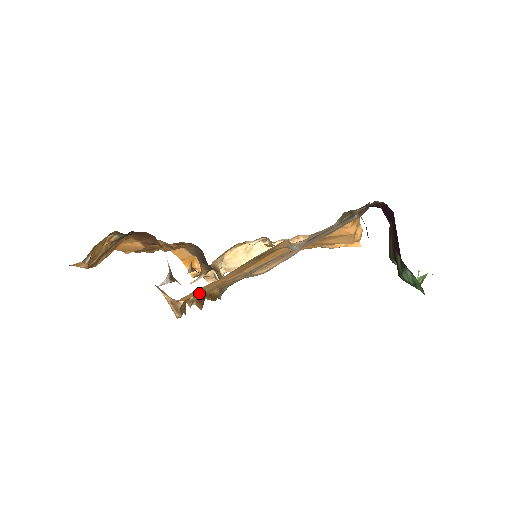
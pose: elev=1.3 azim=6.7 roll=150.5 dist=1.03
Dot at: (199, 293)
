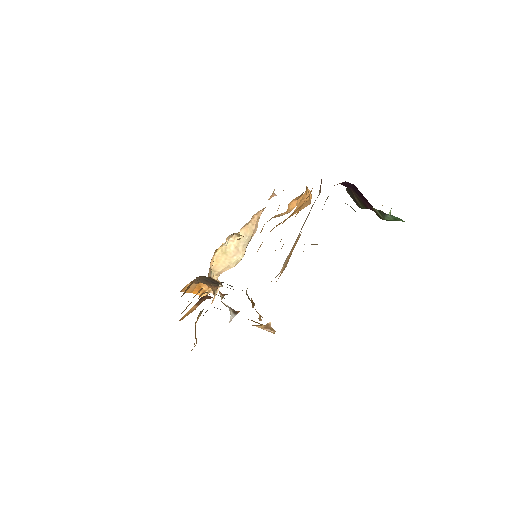
Dot at: occluded
